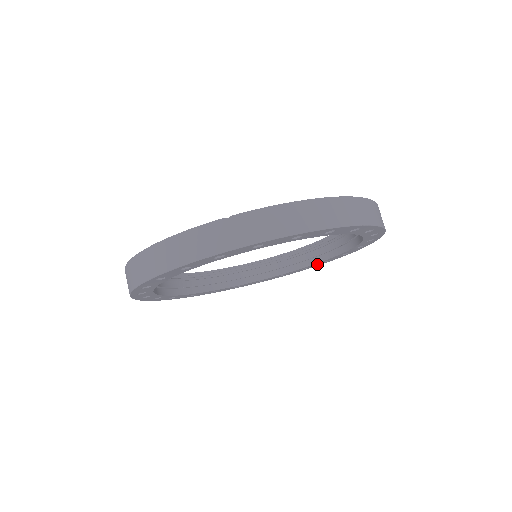
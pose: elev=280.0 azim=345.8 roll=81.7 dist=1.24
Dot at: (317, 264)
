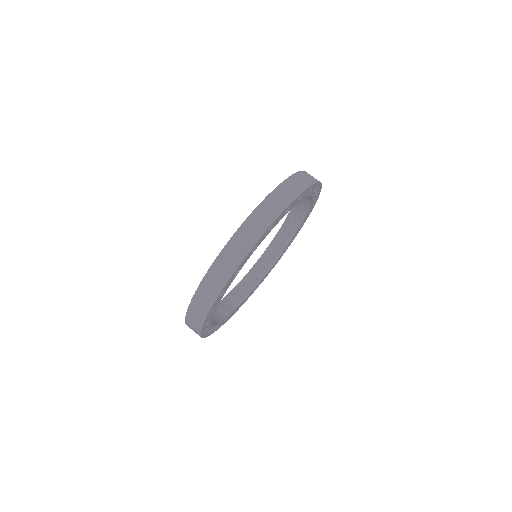
Dot at: (312, 206)
